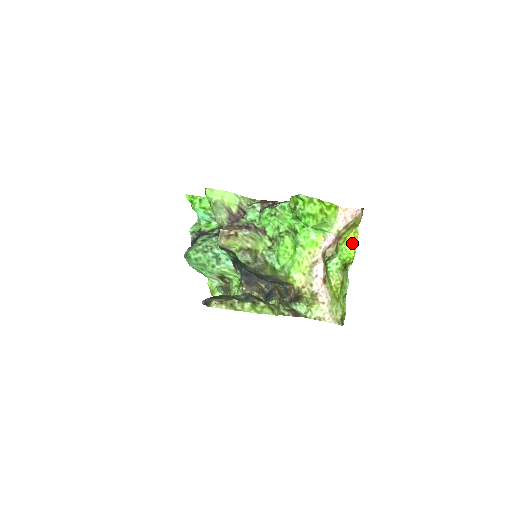
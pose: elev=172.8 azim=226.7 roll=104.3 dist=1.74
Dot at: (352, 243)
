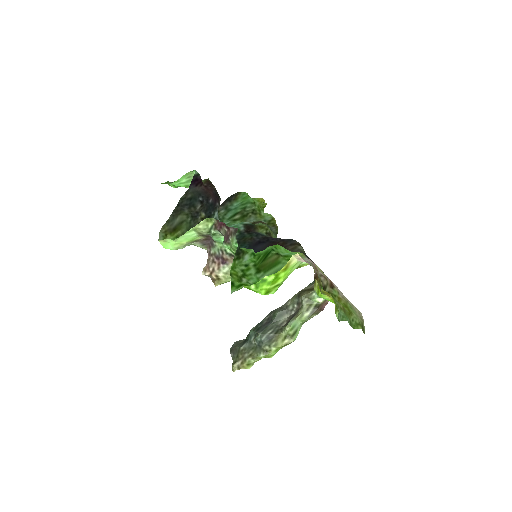
Dot at: (327, 296)
